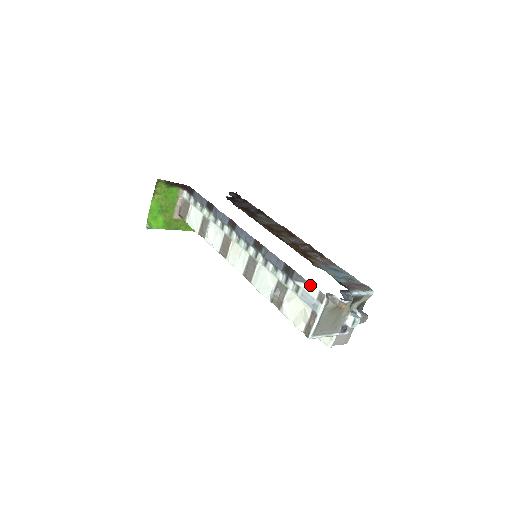
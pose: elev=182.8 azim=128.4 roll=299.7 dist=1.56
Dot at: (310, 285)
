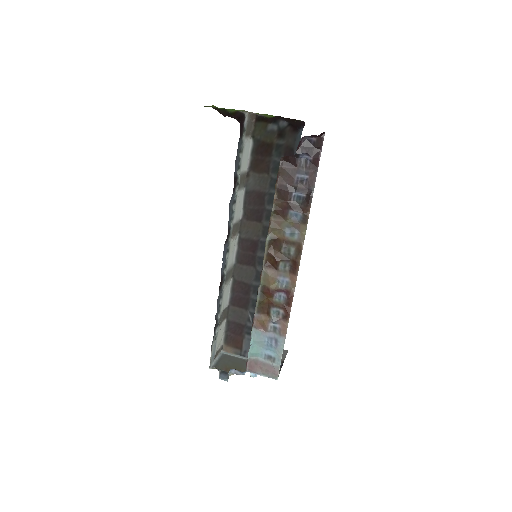
Dot at: occluded
